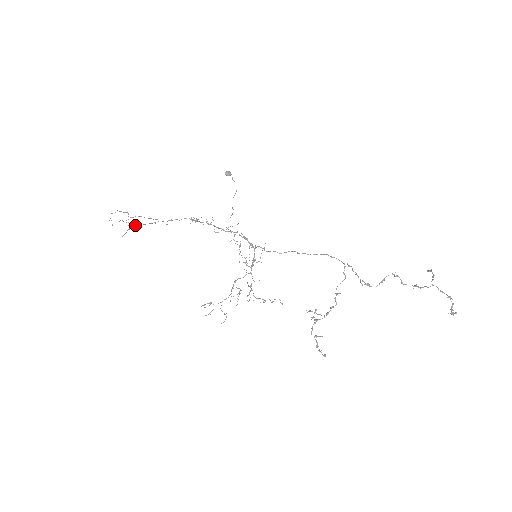
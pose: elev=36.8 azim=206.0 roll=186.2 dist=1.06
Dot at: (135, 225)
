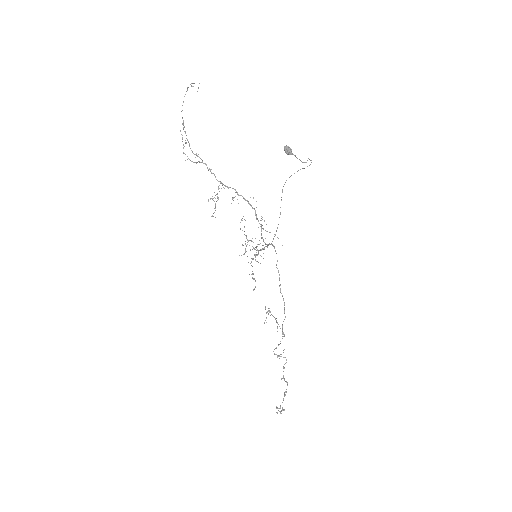
Dot at: (183, 153)
